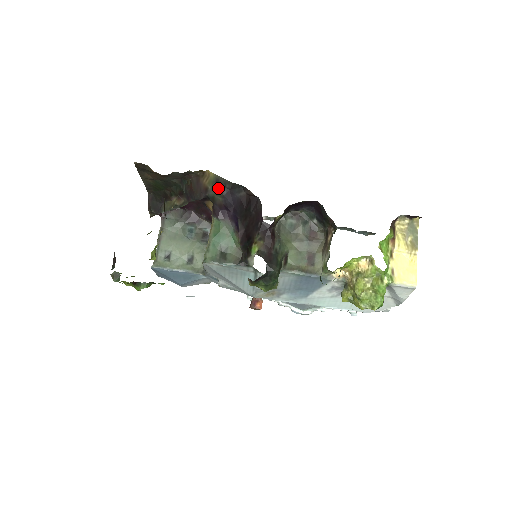
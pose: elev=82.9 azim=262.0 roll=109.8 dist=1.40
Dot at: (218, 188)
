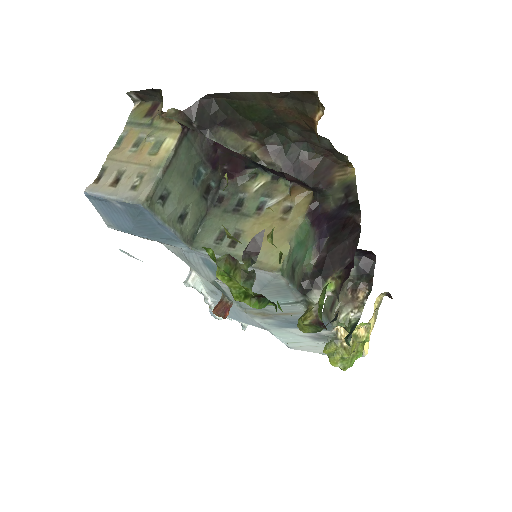
Dot at: (342, 193)
